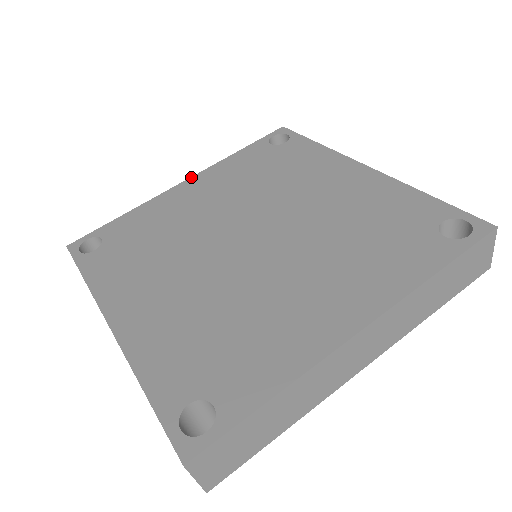
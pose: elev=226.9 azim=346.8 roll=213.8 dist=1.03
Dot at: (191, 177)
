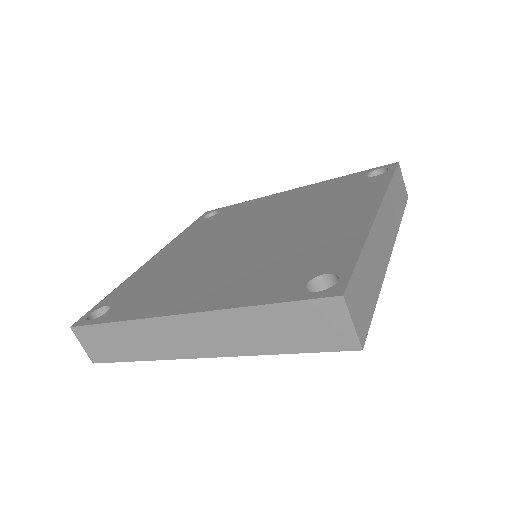
Dot at: (157, 253)
